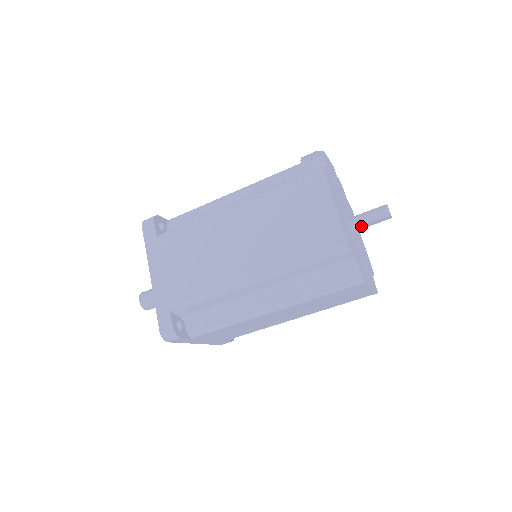
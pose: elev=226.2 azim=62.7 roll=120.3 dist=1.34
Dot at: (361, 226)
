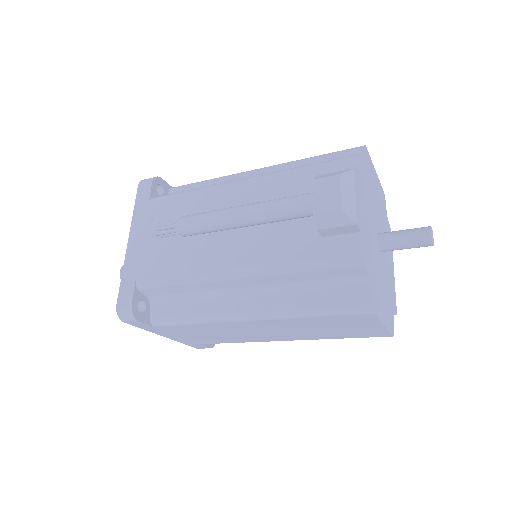
Dot at: occluded
